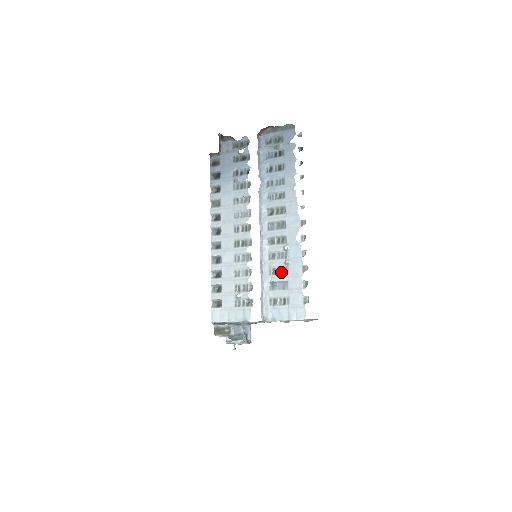
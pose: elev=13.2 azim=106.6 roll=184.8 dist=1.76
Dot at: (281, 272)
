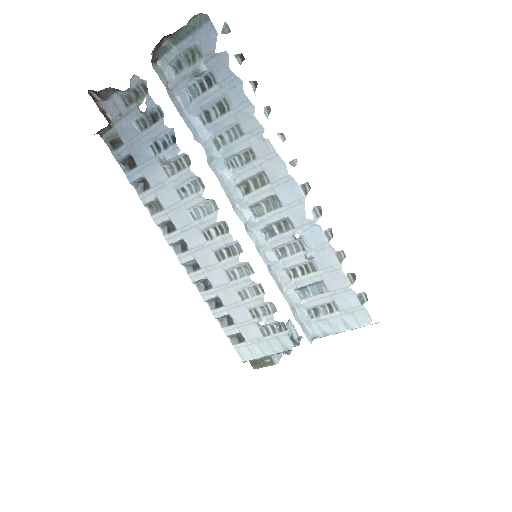
Dot at: (306, 271)
